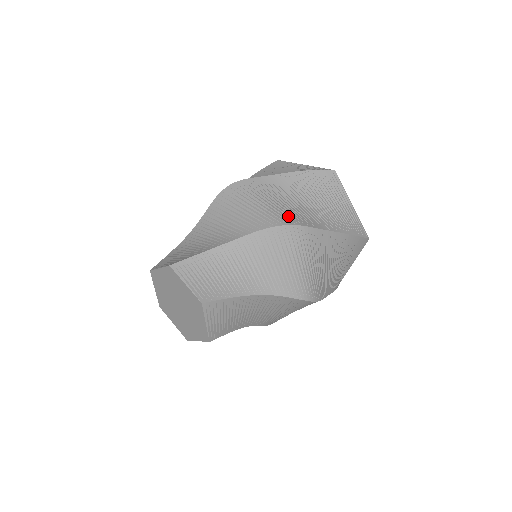
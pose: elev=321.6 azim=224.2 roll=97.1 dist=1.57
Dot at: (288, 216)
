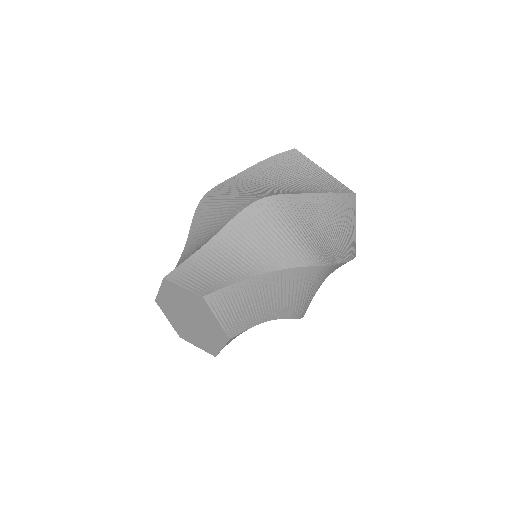
Dot at: (317, 252)
